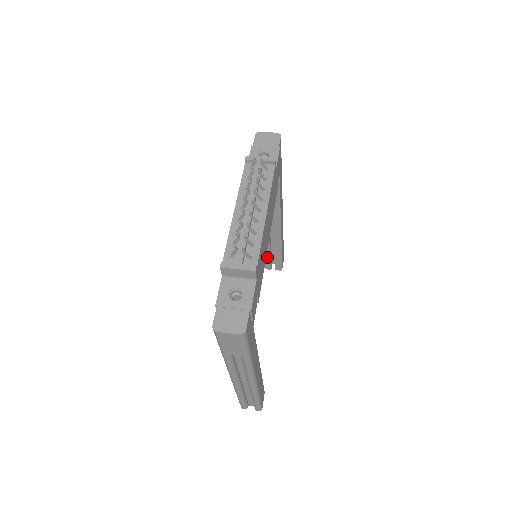
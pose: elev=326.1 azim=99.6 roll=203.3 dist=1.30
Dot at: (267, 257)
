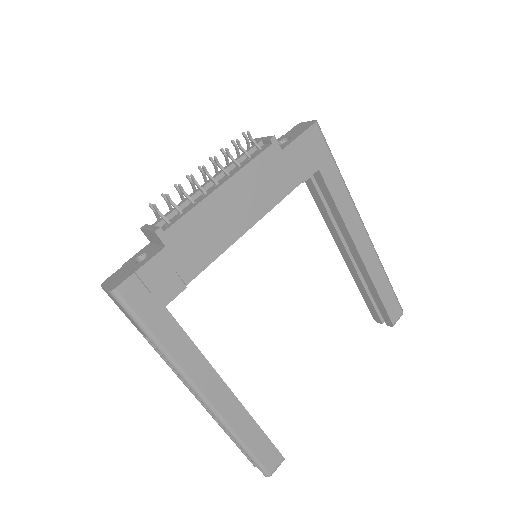
Dot at: (369, 302)
